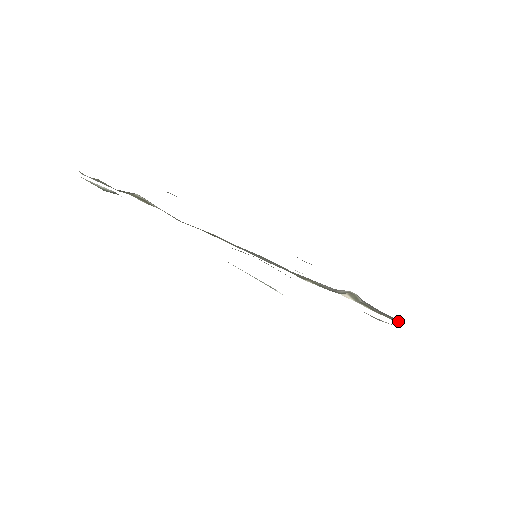
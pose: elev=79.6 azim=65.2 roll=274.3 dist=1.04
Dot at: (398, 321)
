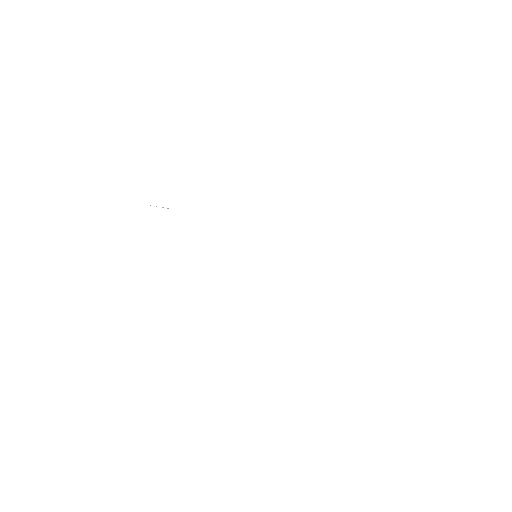
Dot at: occluded
